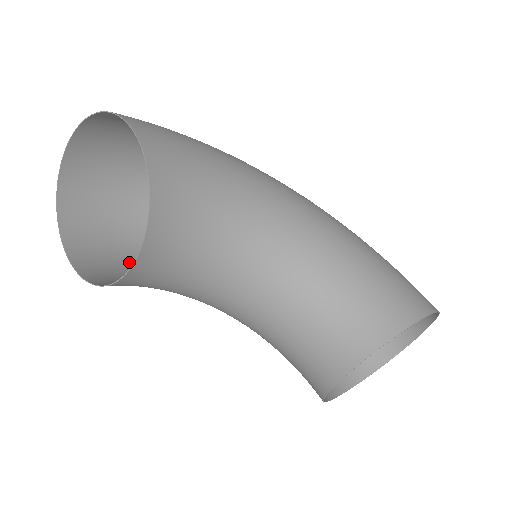
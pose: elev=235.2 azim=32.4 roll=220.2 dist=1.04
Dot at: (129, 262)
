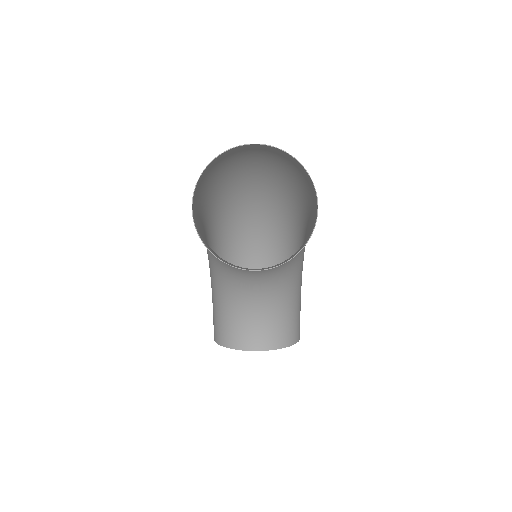
Dot at: occluded
